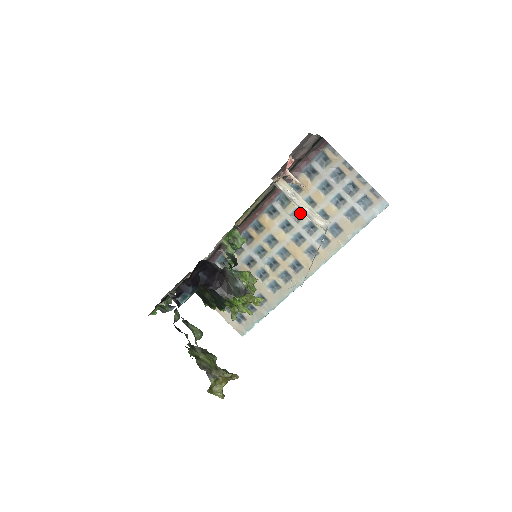
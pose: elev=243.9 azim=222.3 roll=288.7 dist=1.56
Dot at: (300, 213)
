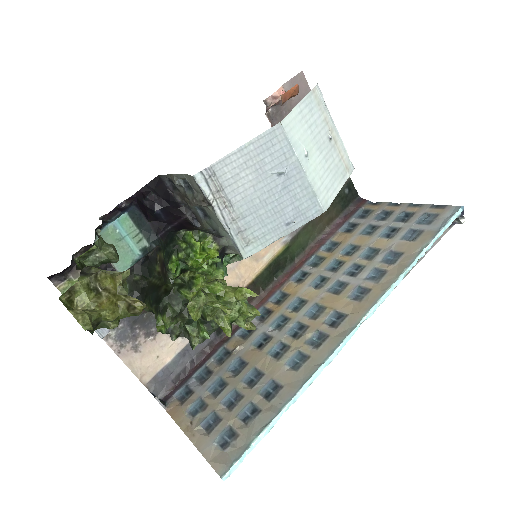
Dot at: (339, 263)
